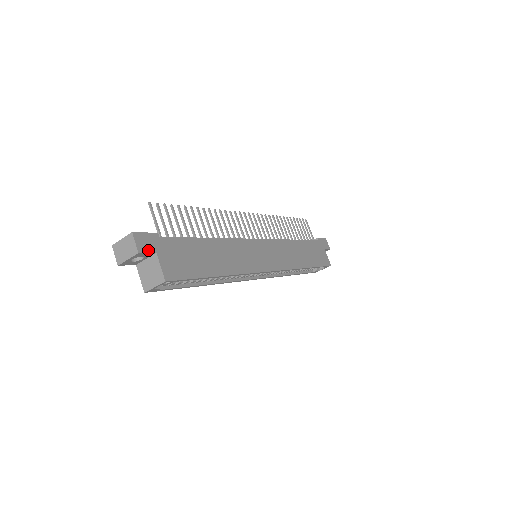
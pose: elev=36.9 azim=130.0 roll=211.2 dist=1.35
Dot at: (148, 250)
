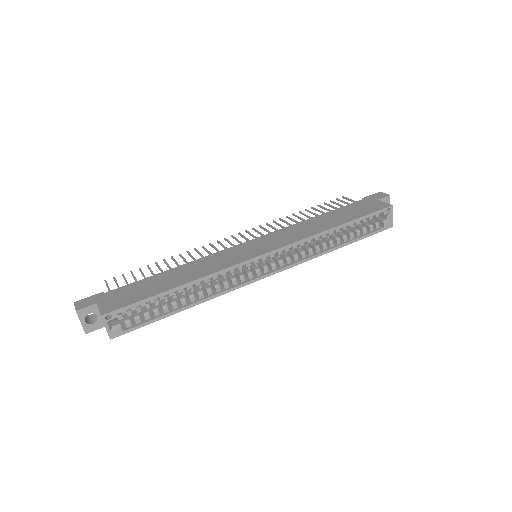
Dot at: (88, 305)
